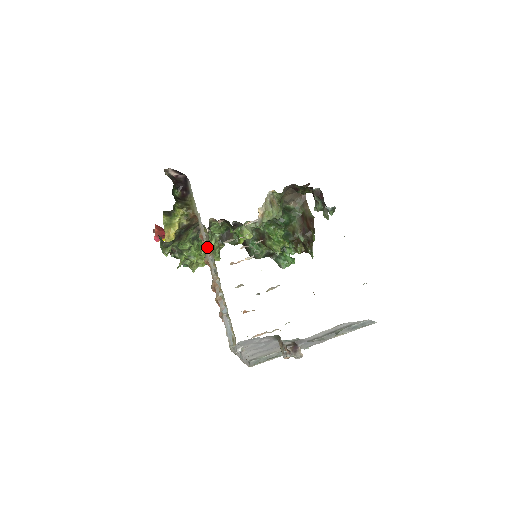
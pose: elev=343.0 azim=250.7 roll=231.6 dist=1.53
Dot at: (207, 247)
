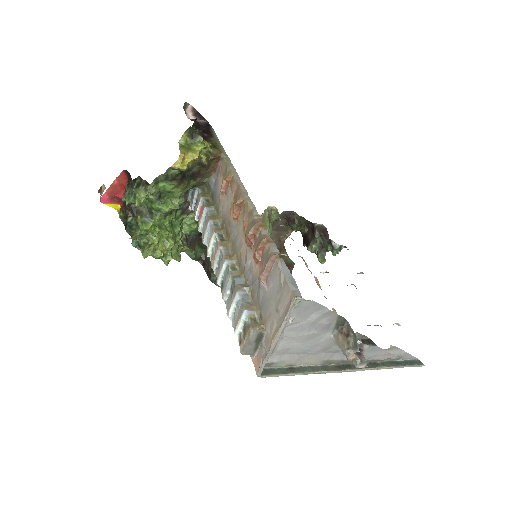
Dot at: (244, 187)
